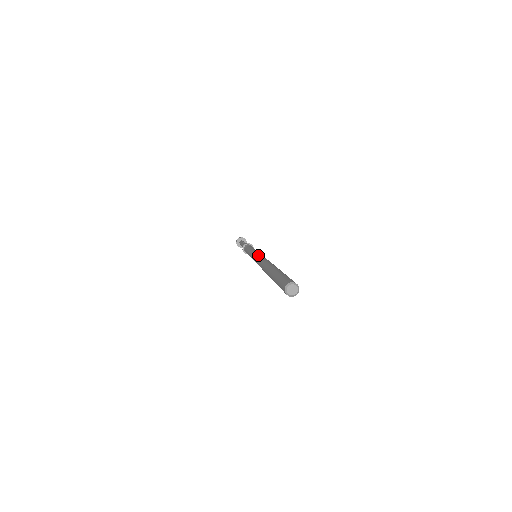
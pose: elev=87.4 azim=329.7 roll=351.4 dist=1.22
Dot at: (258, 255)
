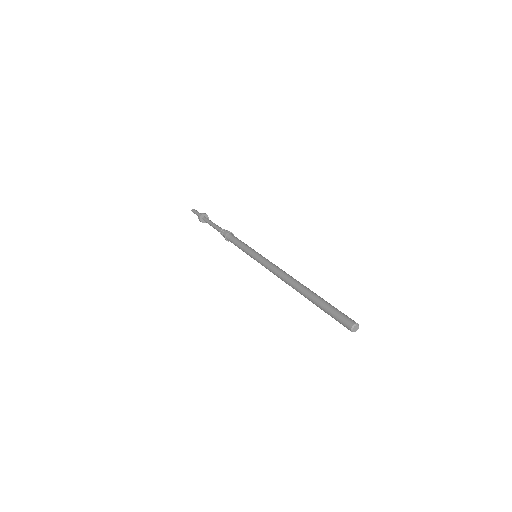
Dot at: (270, 262)
